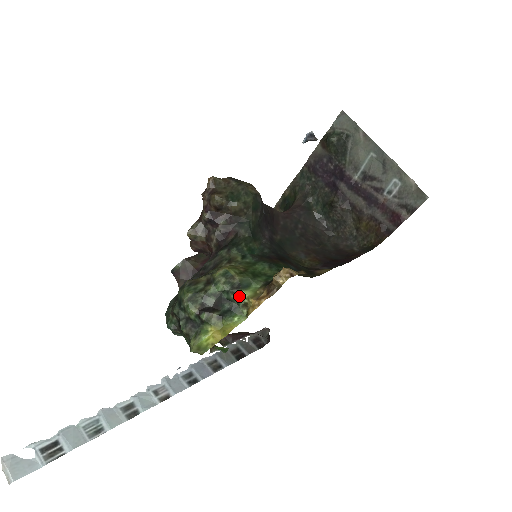
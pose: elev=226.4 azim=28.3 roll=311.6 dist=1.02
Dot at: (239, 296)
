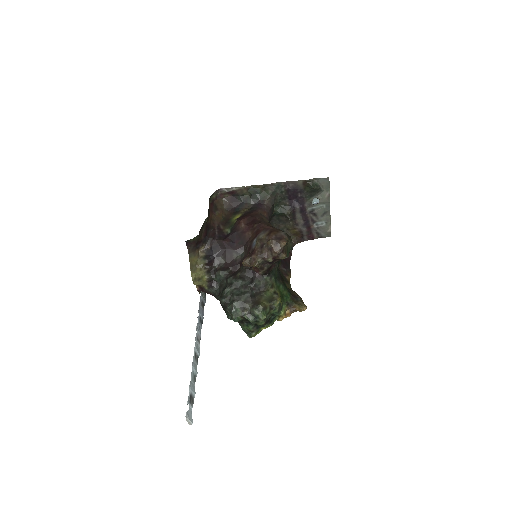
Dot at: (280, 313)
